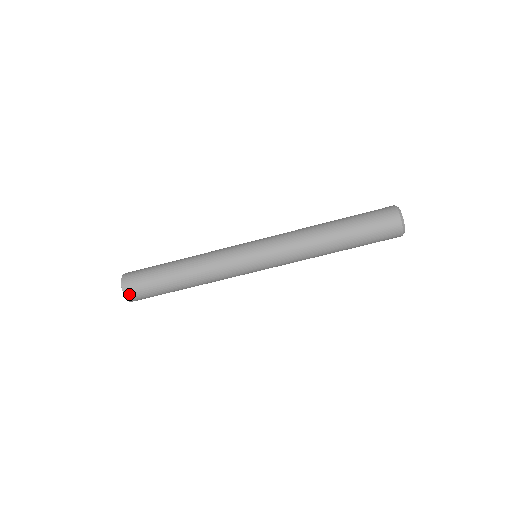
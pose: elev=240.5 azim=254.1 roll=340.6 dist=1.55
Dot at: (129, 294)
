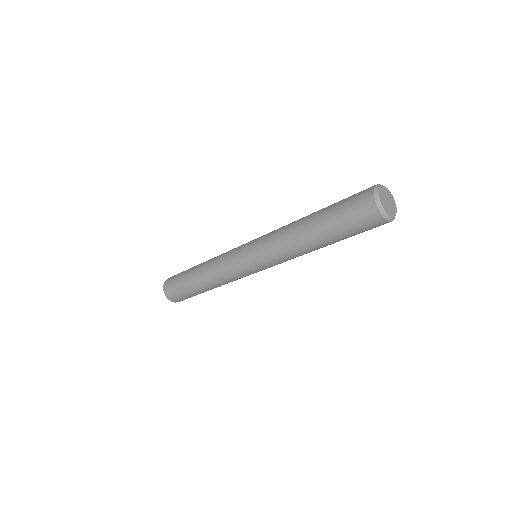
Dot at: occluded
